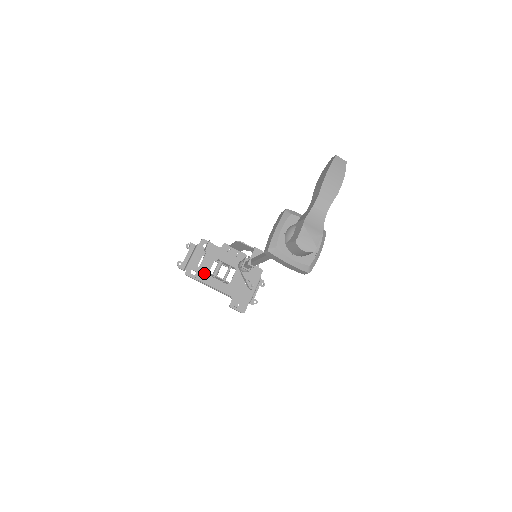
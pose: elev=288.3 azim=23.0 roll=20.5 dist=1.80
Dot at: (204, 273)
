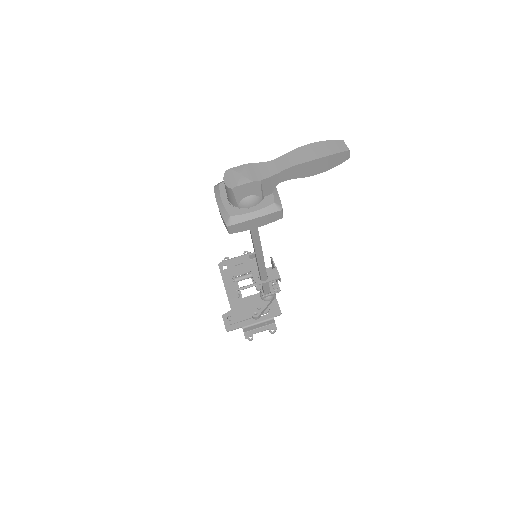
Dot at: (232, 274)
